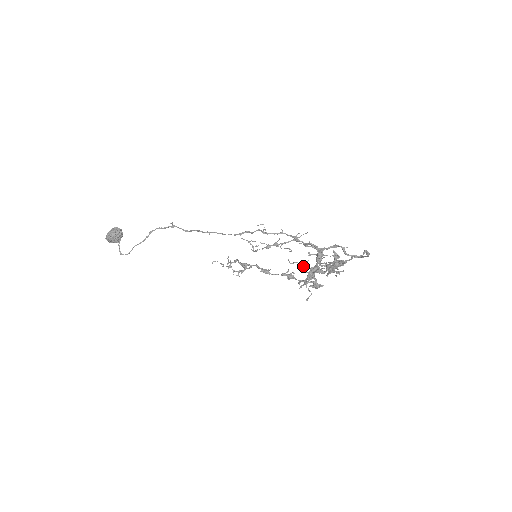
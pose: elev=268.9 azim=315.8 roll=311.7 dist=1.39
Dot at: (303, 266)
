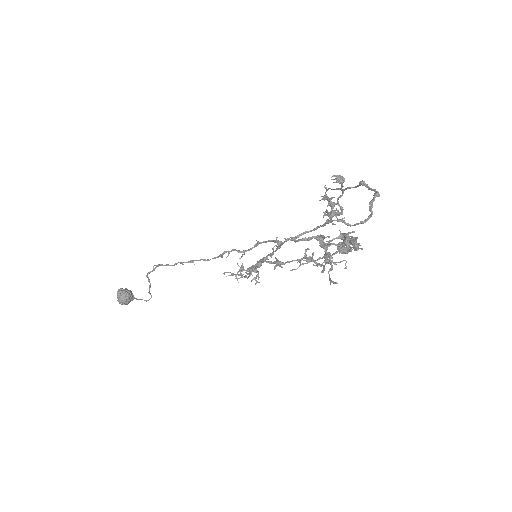
Dot at: (312, 260)
